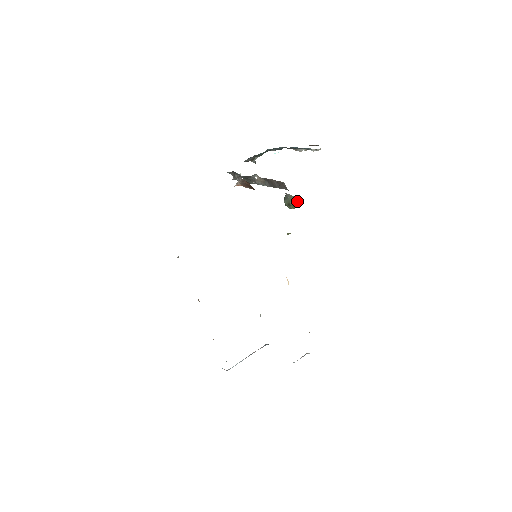
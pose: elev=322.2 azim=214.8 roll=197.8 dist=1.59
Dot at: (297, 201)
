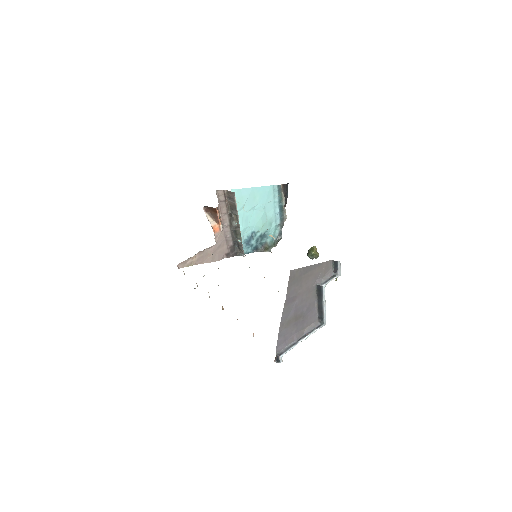
Dot at: (313, 246)
